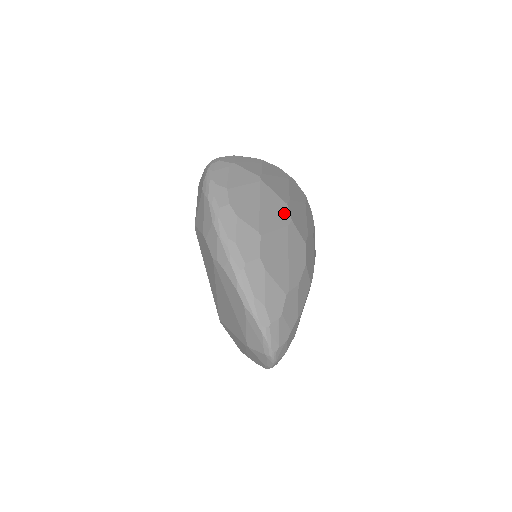
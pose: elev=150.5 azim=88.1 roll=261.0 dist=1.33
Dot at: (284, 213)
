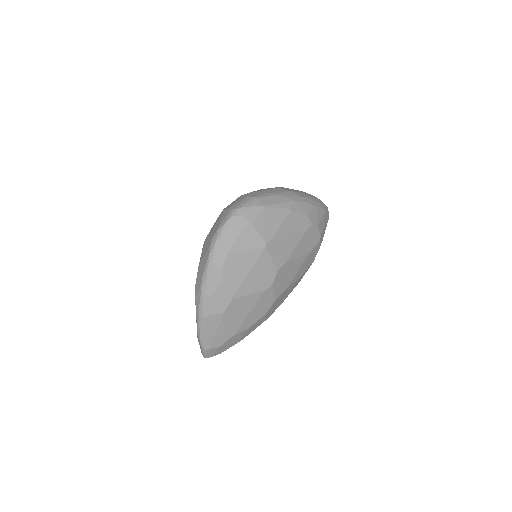
Dot at: (268, 279)
